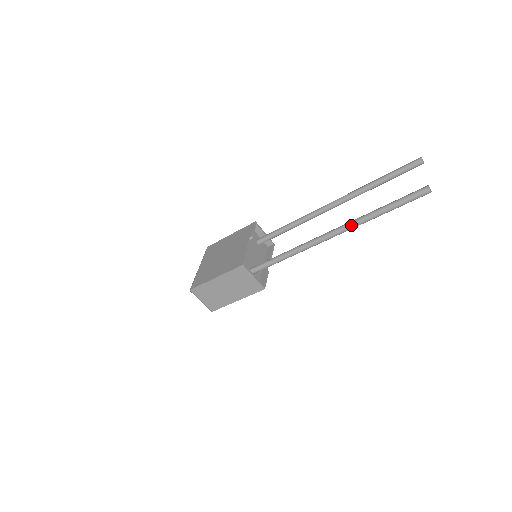
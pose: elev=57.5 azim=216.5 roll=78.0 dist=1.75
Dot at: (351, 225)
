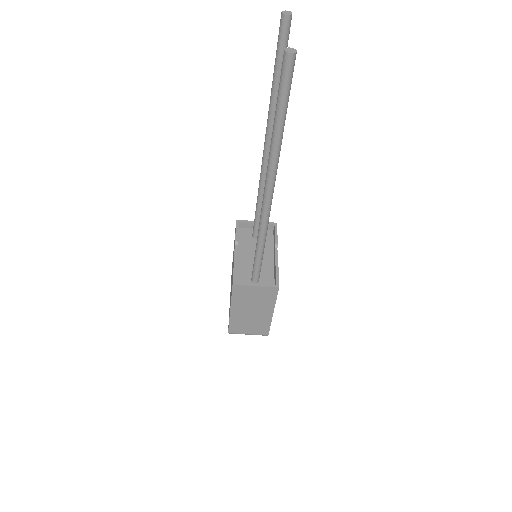
Dot at: (270, 167)
